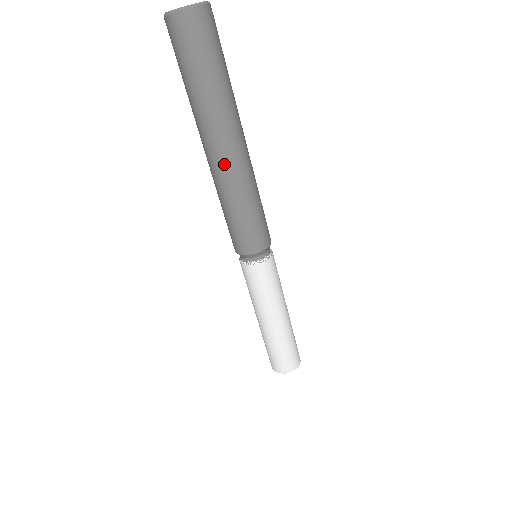
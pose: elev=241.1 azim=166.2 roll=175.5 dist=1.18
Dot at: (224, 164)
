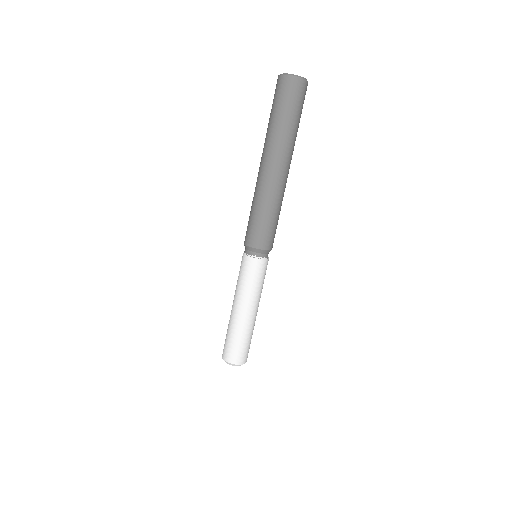
Dot at: (265, 175)
